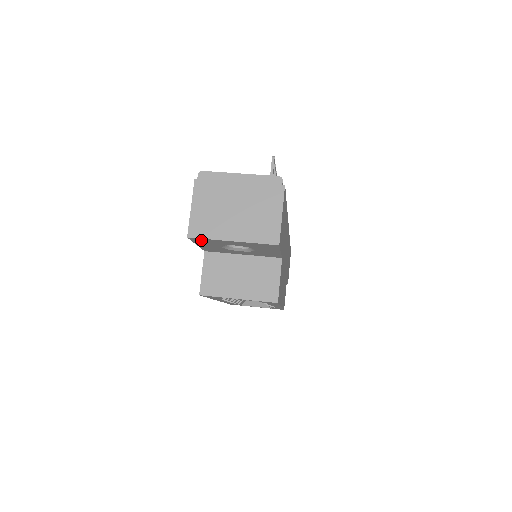
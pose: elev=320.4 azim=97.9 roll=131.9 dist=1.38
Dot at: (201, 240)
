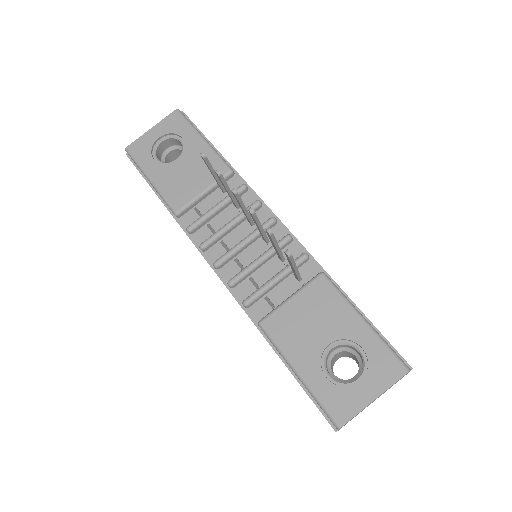
Dot at: occluded
